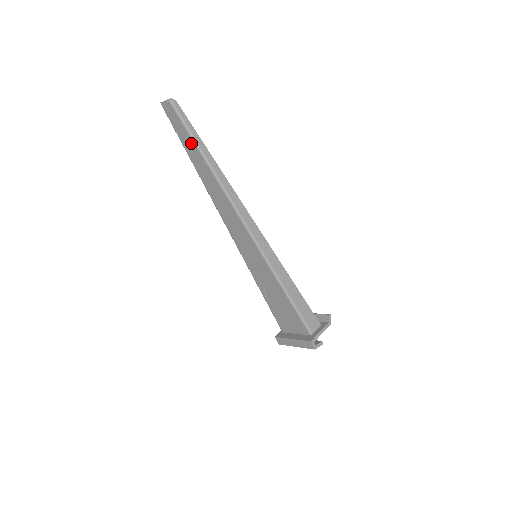
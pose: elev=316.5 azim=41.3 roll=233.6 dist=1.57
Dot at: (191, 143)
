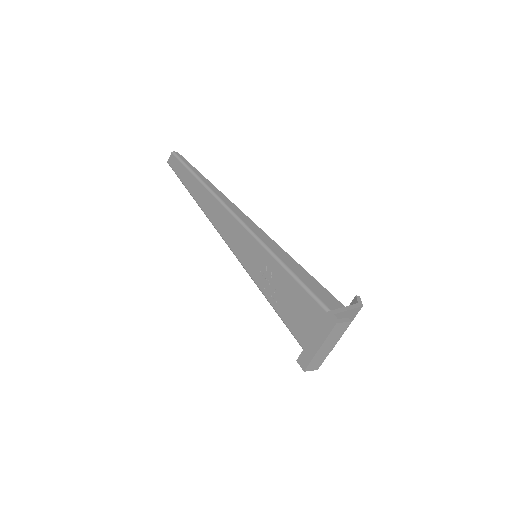
Dot at: (188, 174)
